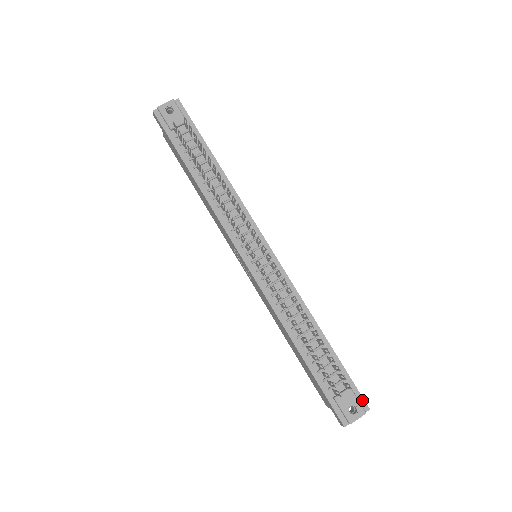
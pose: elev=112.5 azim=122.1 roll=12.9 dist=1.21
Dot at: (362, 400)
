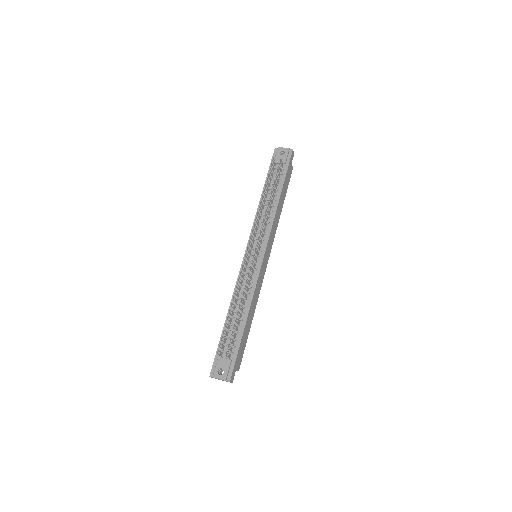
Dot at: (231, 373)
